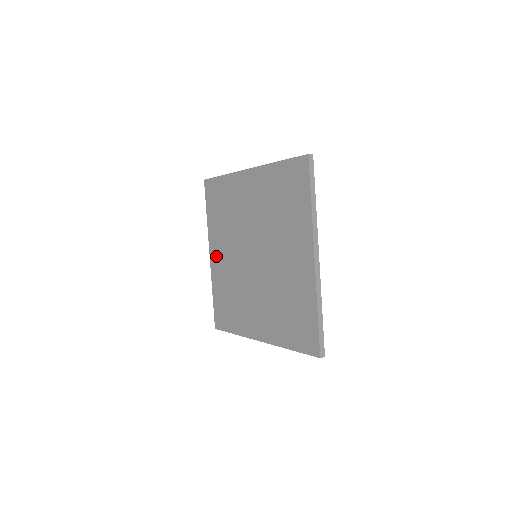
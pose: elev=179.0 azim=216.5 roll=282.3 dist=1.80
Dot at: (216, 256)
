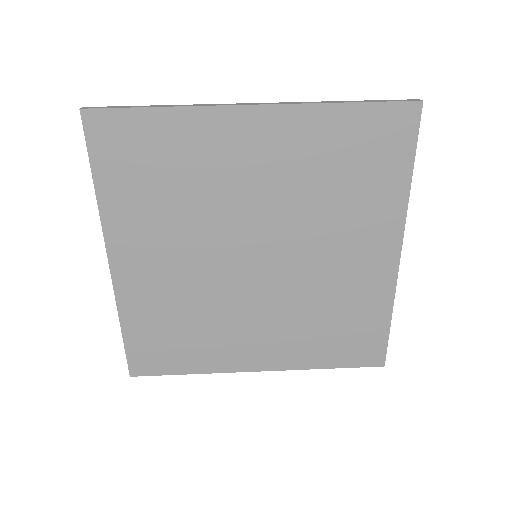
Dot at: (134, 264)
